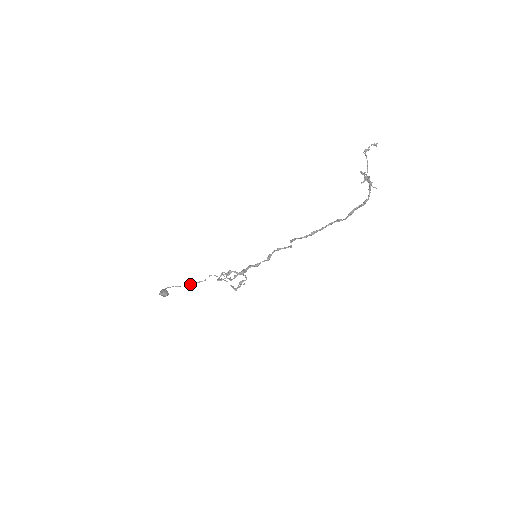
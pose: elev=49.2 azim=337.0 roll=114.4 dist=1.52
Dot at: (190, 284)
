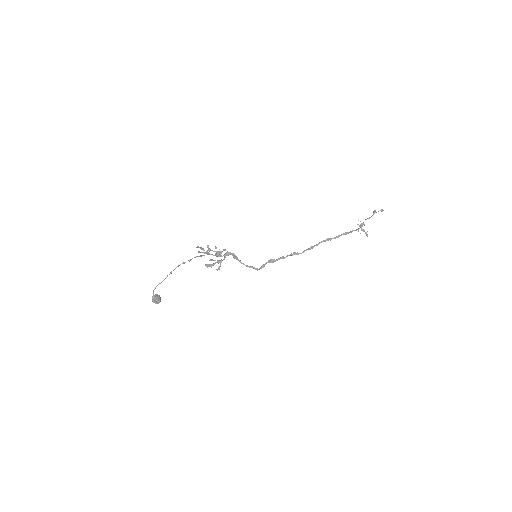
Dot at: occluded
